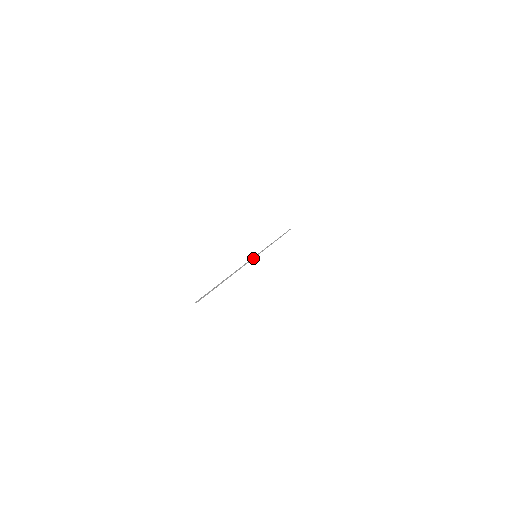
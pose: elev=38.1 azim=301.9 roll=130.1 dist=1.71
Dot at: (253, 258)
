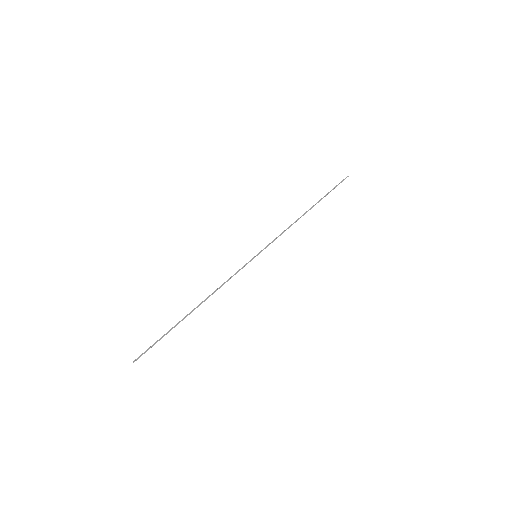
Dot at: occluded
